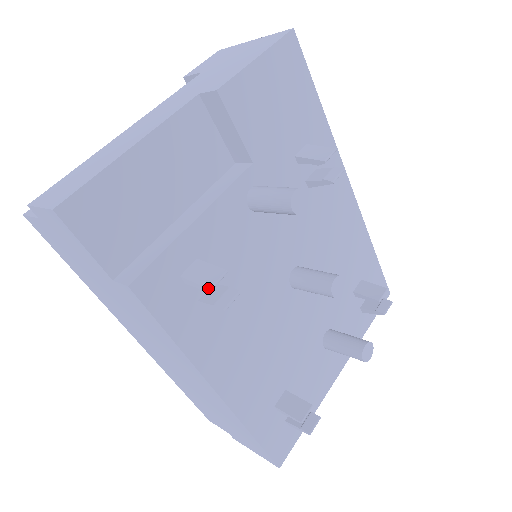
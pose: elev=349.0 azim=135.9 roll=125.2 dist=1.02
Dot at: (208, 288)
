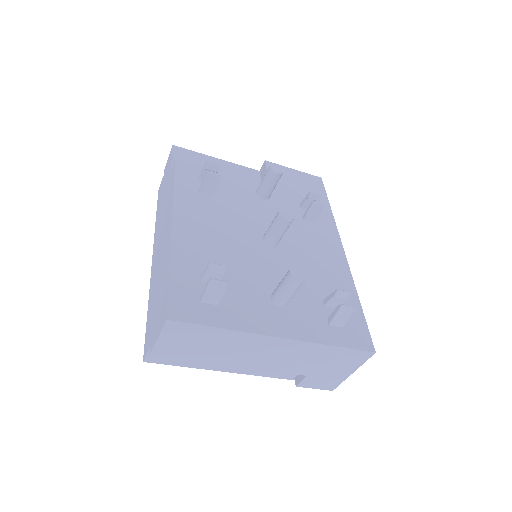
Dot at: (207, 162)
